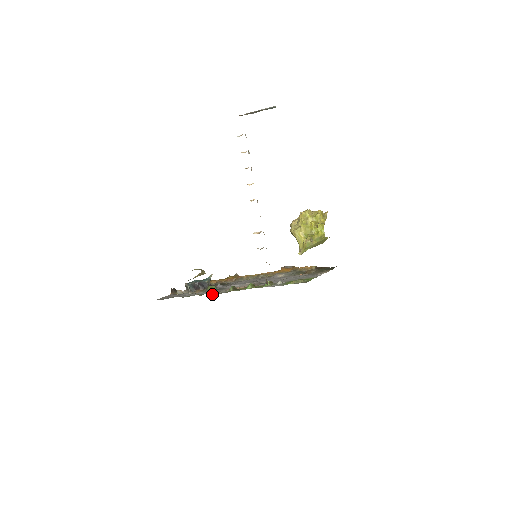
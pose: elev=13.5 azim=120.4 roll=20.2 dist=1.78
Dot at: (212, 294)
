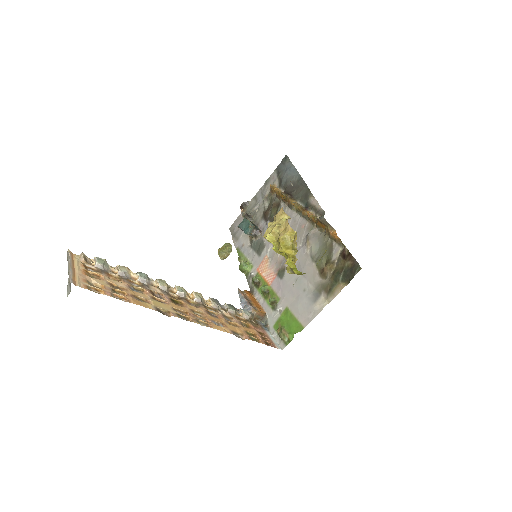
Dot at: (245, 275)
